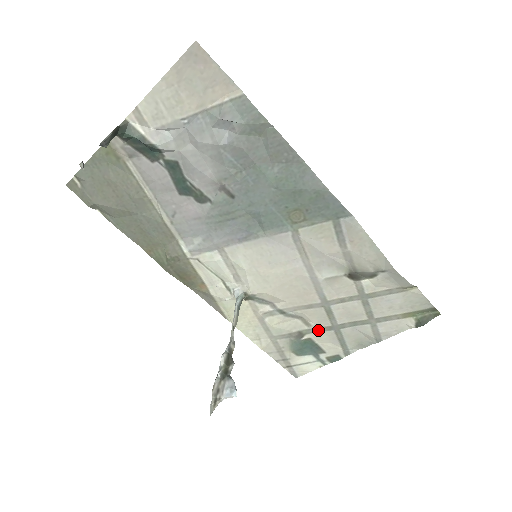
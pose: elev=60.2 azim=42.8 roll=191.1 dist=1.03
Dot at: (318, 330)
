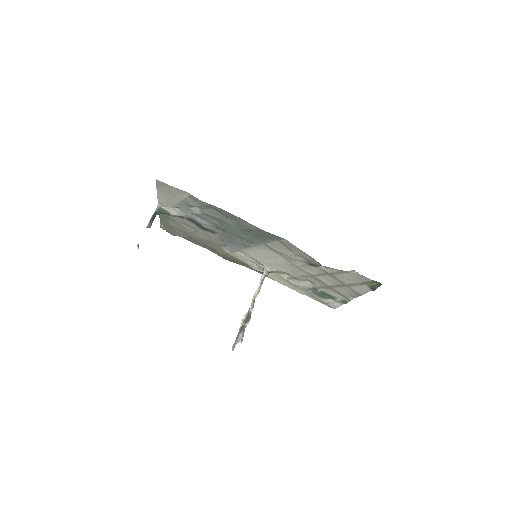
Dot at: (322, 287)
